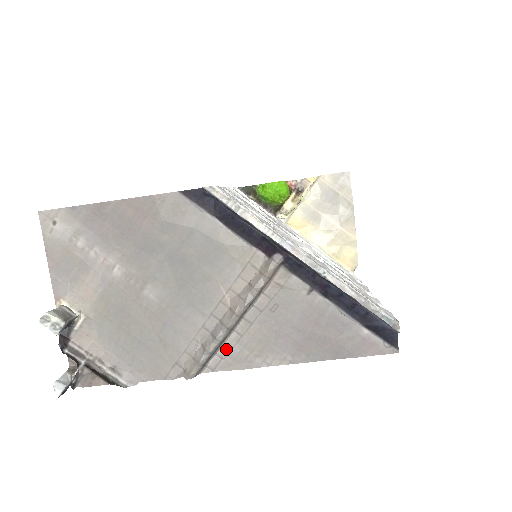
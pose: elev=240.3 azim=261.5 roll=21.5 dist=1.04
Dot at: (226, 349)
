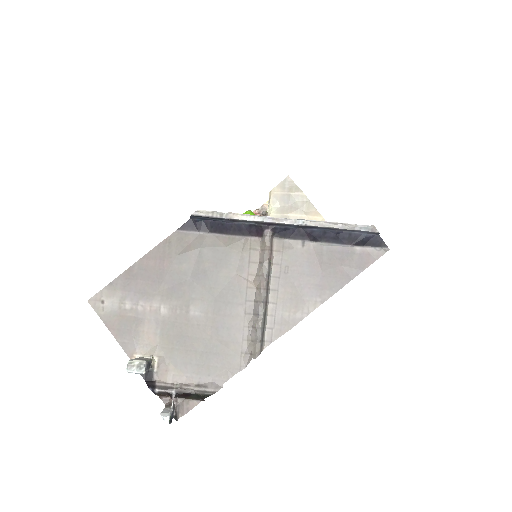
Dot at: (271, 320)
